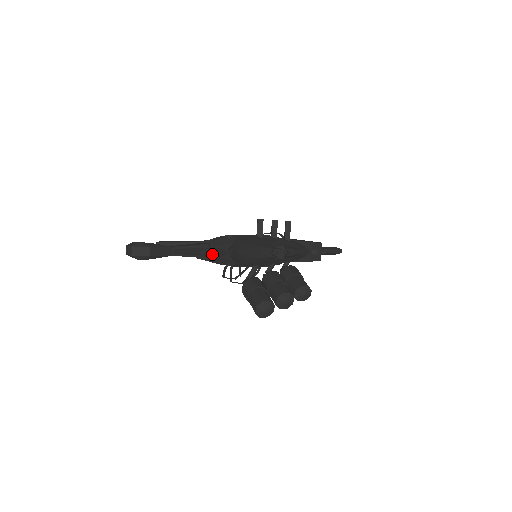
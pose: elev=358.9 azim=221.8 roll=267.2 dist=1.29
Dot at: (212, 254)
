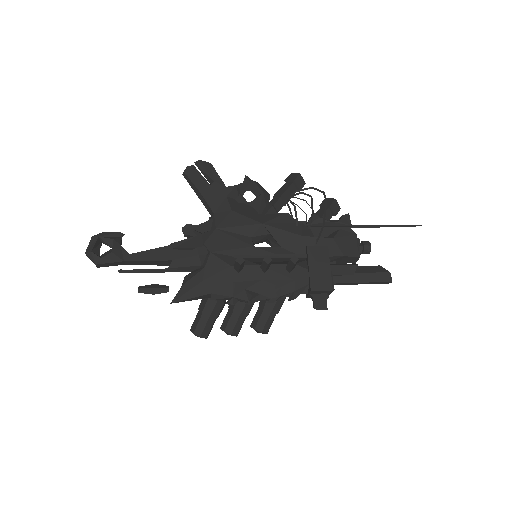
Dot at: (149, 293)
